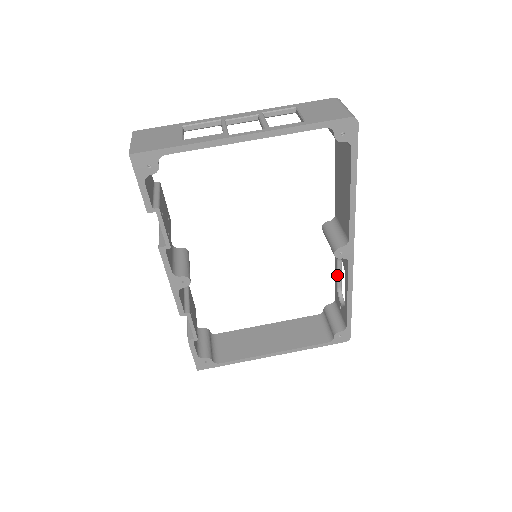
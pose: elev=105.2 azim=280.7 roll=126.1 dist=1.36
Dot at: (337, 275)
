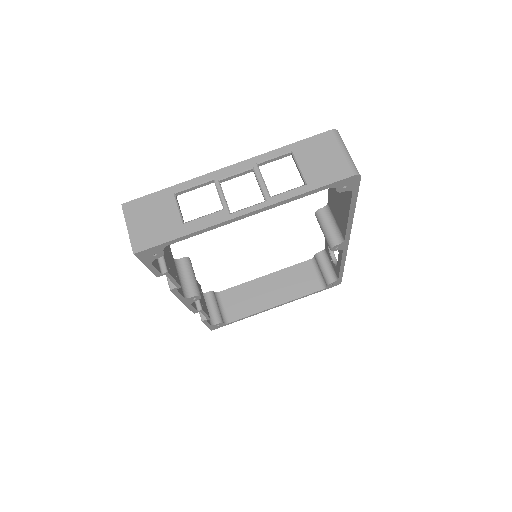
Dot at: occluded
